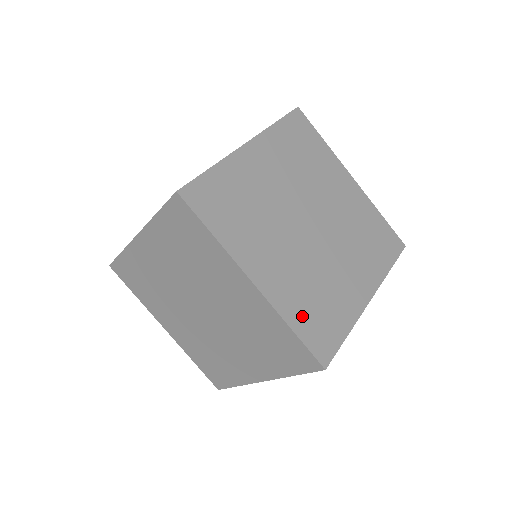
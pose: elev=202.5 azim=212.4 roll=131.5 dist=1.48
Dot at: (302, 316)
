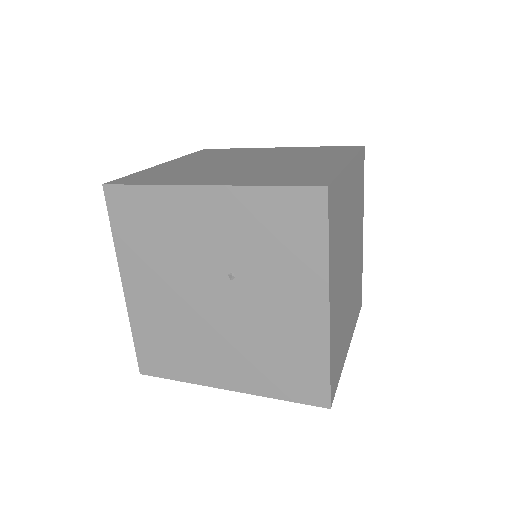
Dot at: (356, 310)
